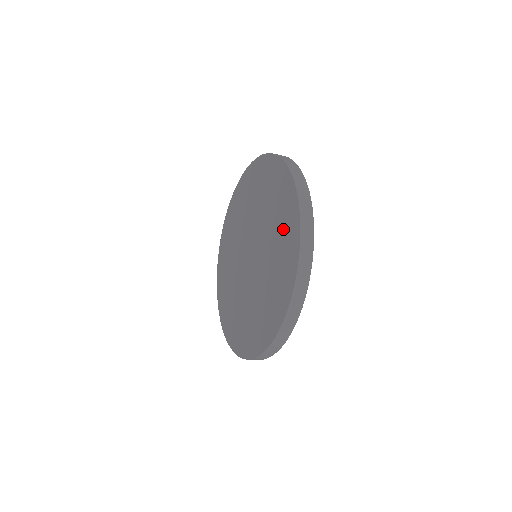
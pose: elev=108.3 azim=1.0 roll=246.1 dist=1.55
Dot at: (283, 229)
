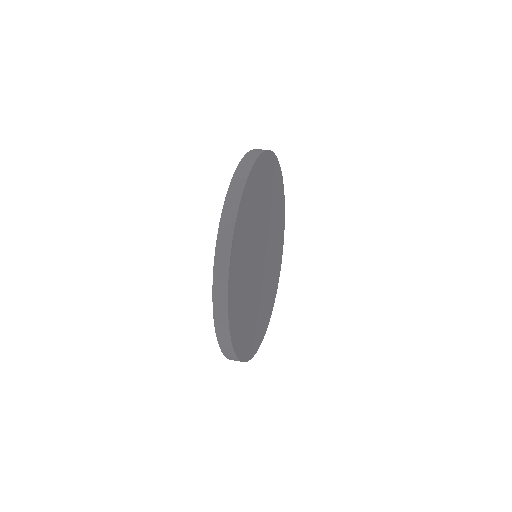
Dot at: occluded
